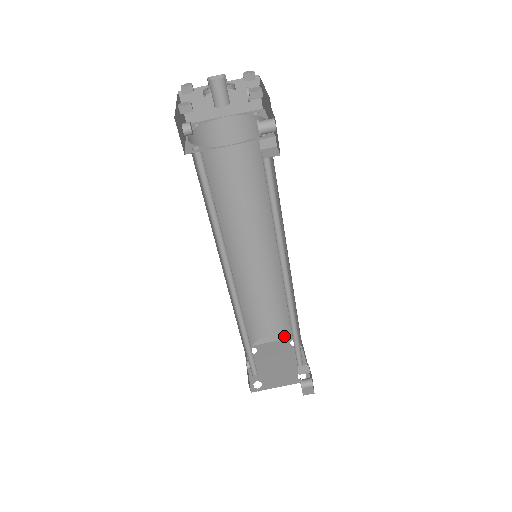
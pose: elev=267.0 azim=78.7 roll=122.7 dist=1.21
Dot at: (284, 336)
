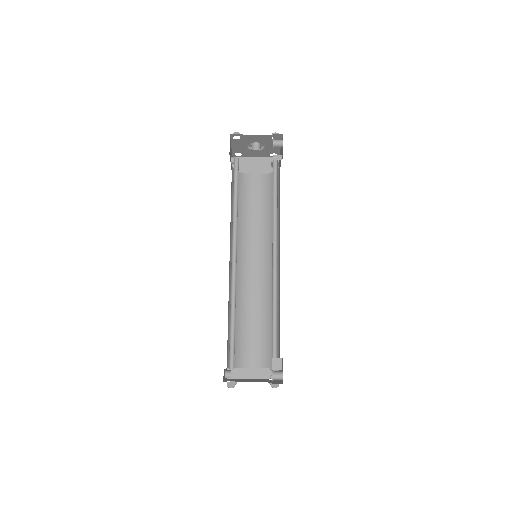
Dot at: (265, 375)
